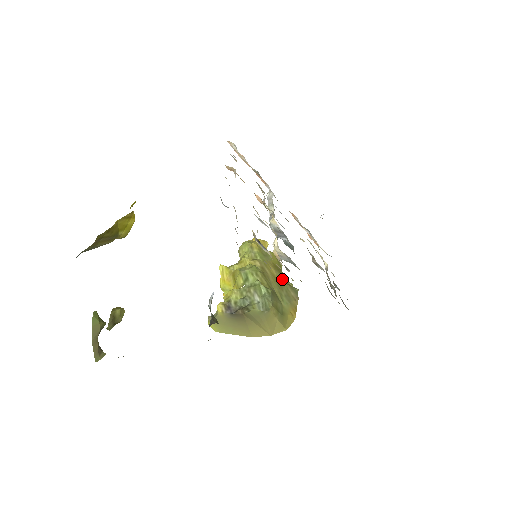
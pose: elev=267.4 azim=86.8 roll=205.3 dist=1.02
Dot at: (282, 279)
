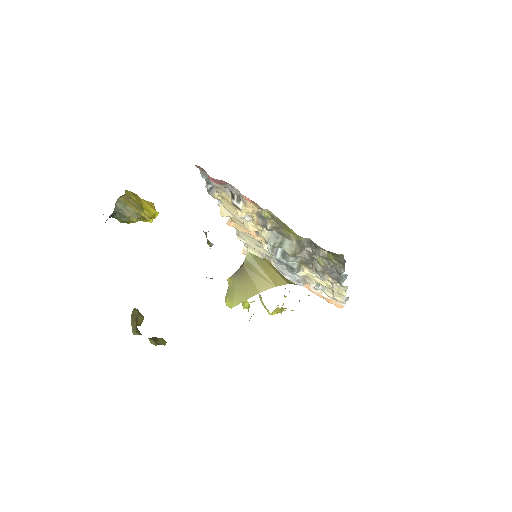
Dot at: occluded
